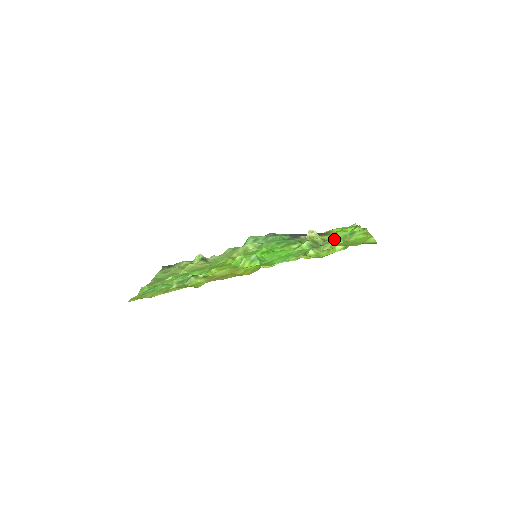
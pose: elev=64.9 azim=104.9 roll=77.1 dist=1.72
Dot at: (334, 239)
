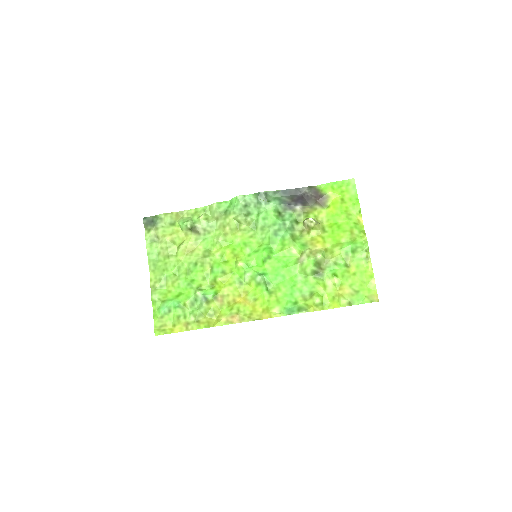
Dot at: (336, 259)
